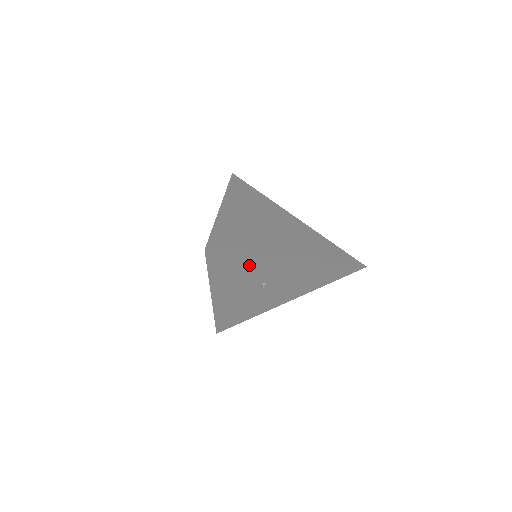
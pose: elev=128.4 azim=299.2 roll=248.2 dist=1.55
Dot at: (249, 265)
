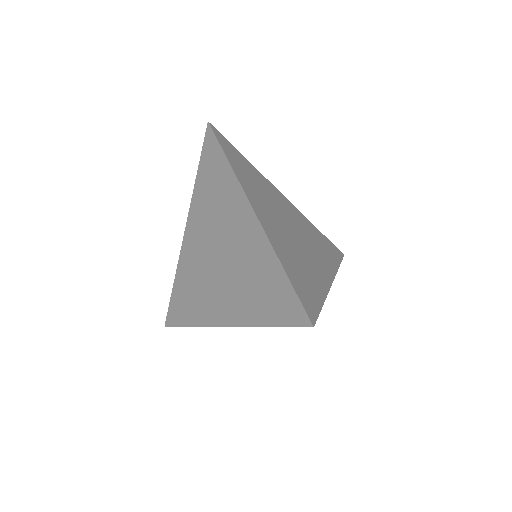
Dot at: occluded
